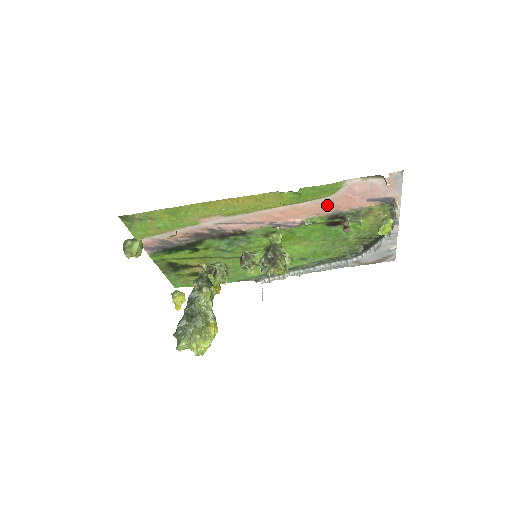
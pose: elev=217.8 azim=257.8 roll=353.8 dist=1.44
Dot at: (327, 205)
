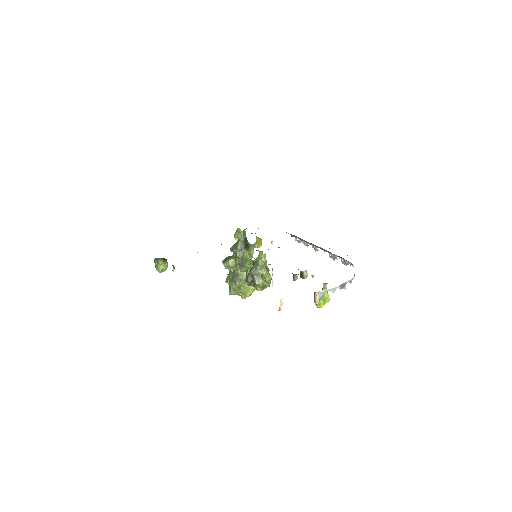
Dot at: occluded
